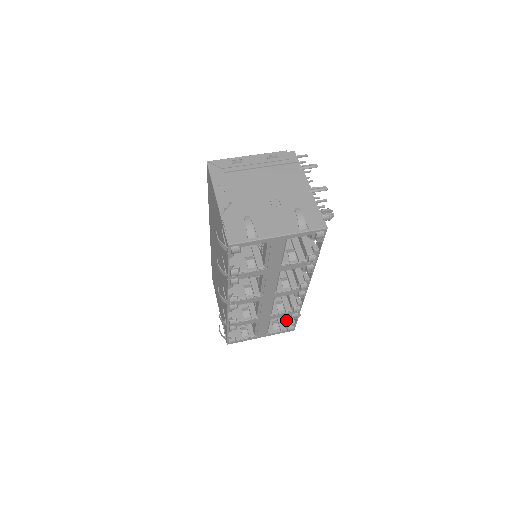
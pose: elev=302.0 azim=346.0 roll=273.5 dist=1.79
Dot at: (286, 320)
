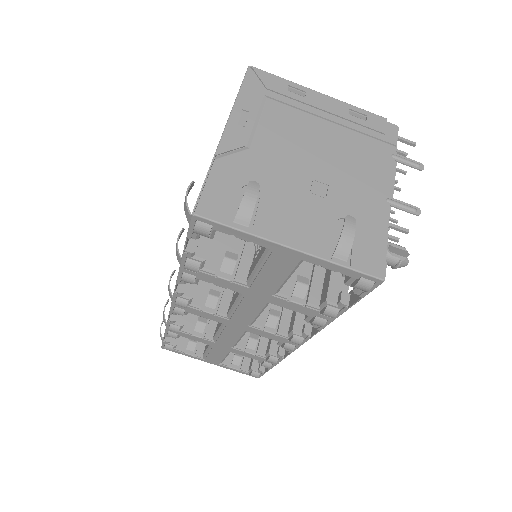
Dot at: (255, 360)
